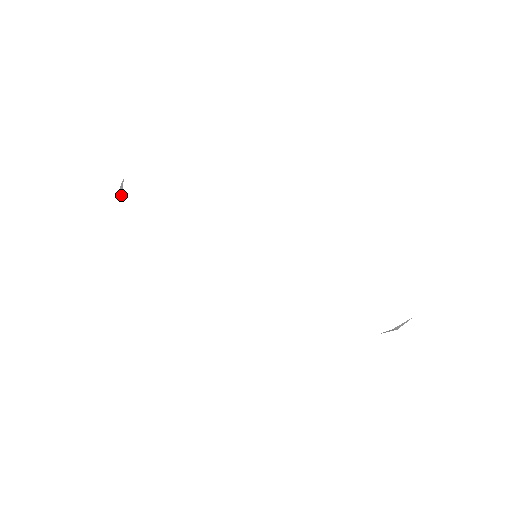
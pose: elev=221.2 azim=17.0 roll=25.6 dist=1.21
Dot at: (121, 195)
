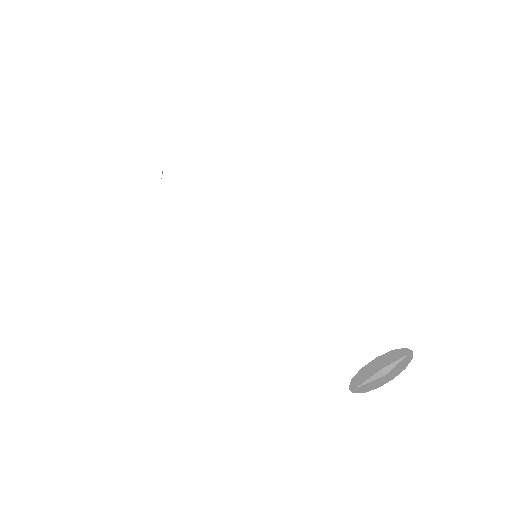
Dot at: occluded
